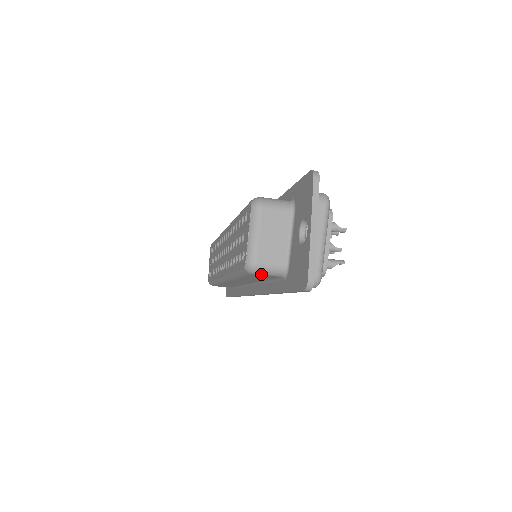
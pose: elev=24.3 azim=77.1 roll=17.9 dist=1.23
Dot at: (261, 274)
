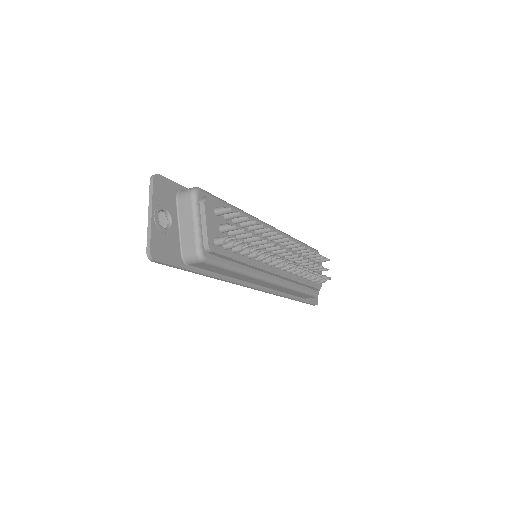
Dot at: occluded
